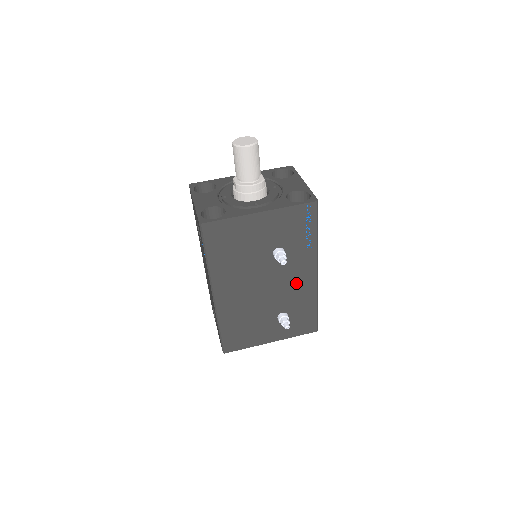
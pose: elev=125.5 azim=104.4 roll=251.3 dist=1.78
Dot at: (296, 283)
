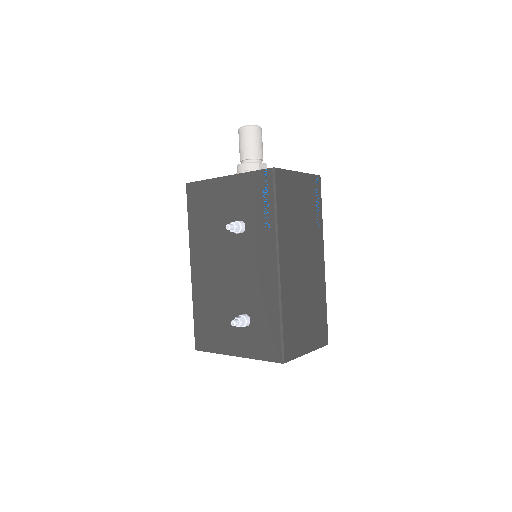
Dot at: (257, 274)
